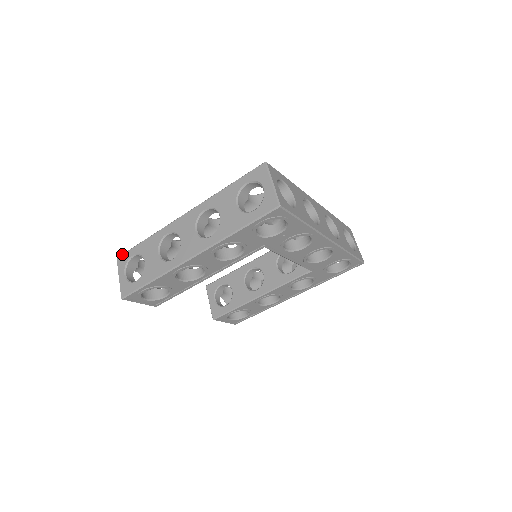
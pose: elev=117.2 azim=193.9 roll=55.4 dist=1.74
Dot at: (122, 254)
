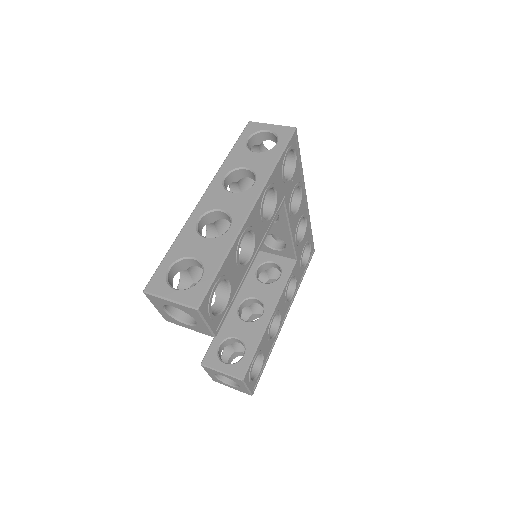
Dot at: occluded
